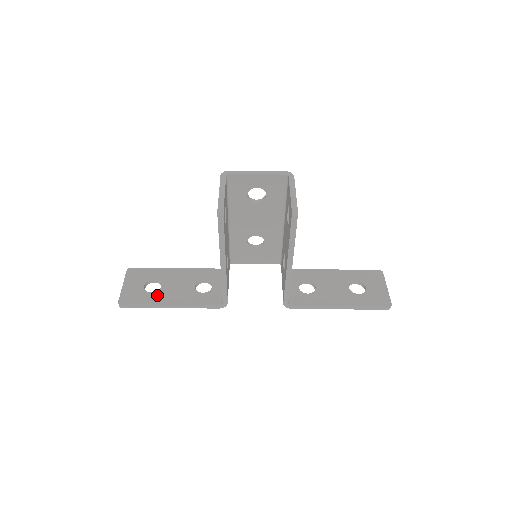
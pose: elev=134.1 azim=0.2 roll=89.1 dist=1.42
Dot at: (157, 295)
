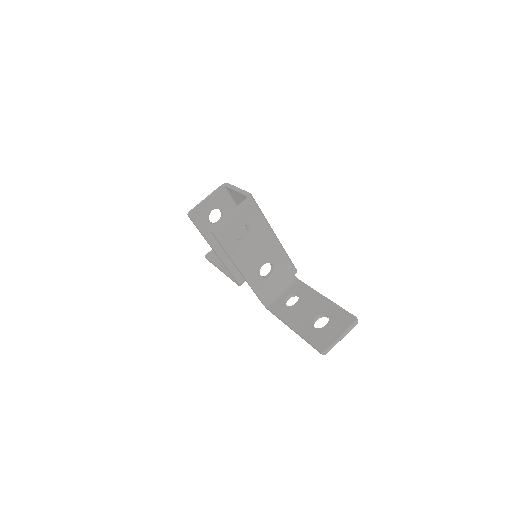
Dot at: occluded
